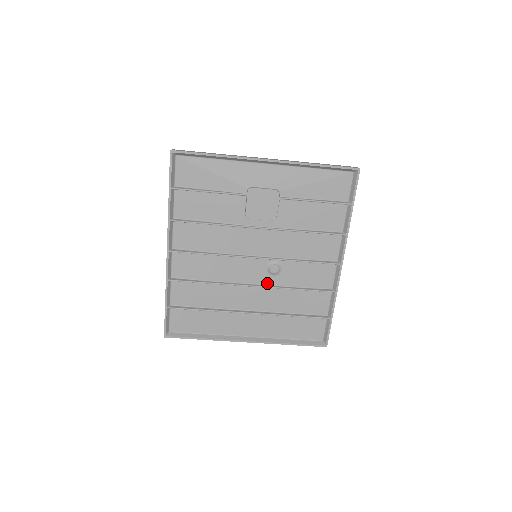
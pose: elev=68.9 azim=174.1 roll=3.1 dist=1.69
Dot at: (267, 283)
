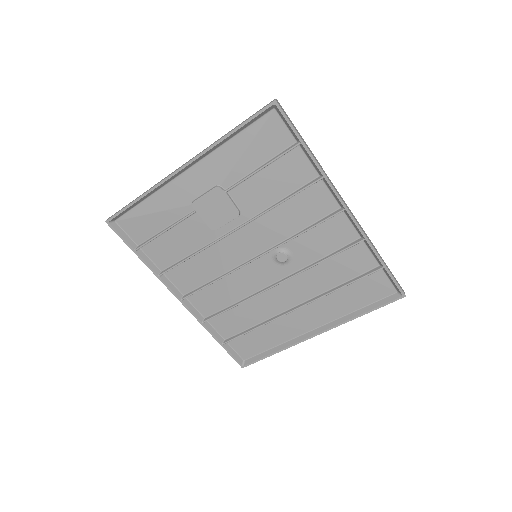
Dot at: (288, 273)
